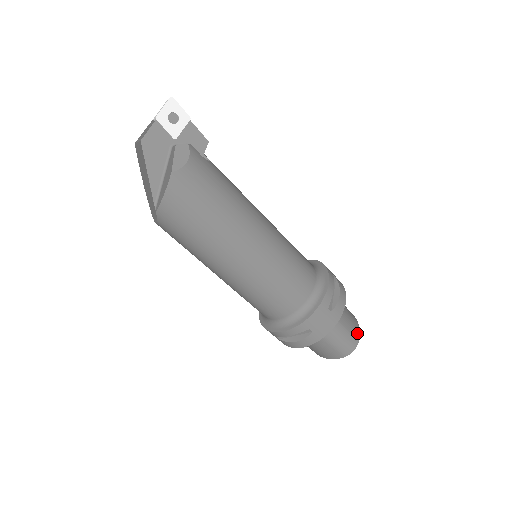
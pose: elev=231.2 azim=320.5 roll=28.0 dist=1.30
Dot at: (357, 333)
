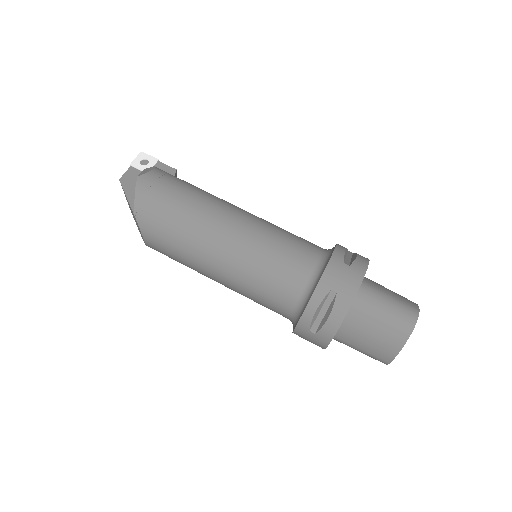
Dot at: (413, 305)
